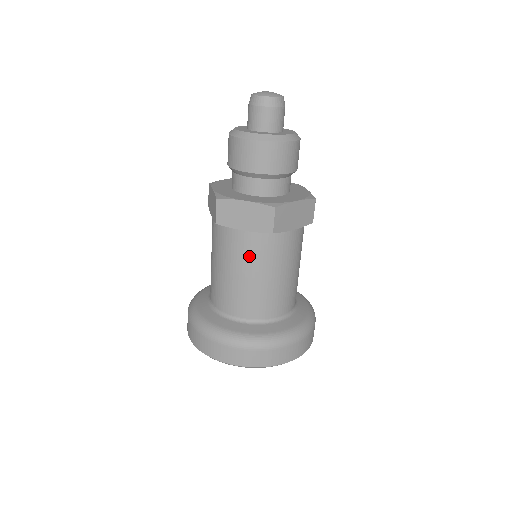
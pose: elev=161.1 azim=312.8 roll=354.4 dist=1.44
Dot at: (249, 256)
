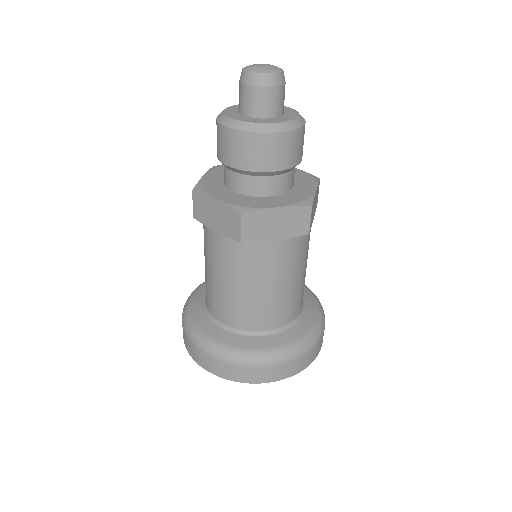
Dot at: (224, 260)
